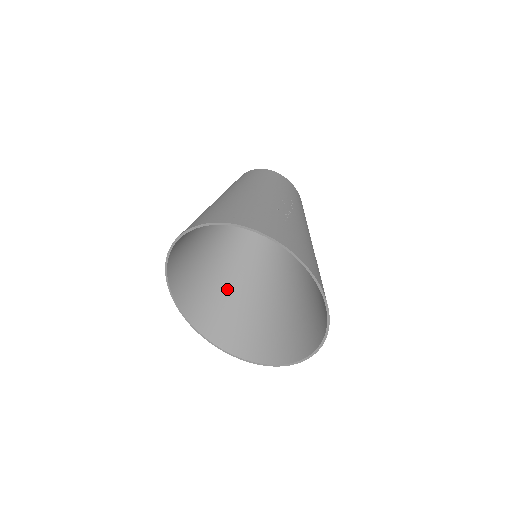
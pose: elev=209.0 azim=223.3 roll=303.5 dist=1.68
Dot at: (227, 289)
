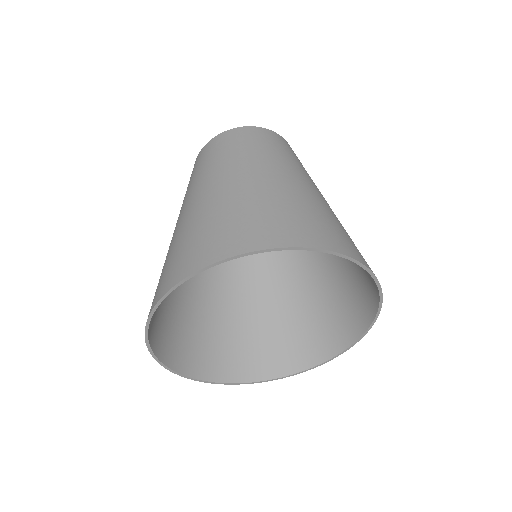
Dot at: occluded
